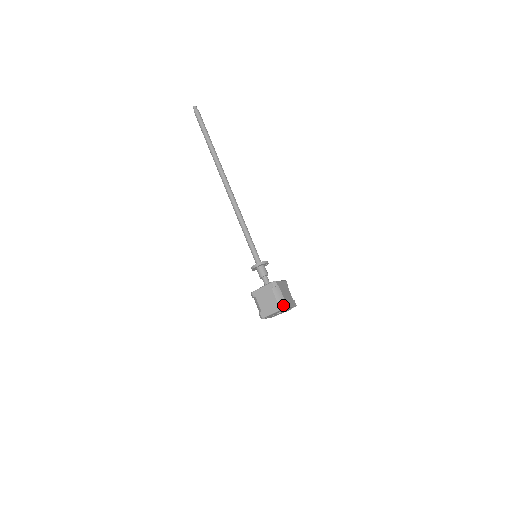
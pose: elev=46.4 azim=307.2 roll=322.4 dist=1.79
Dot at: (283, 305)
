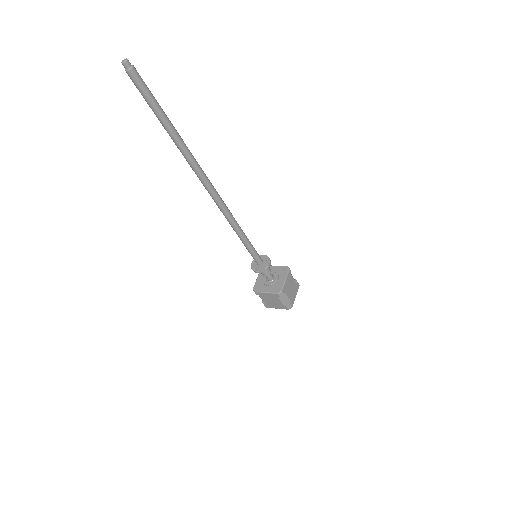
Dot at: (289, 307)
